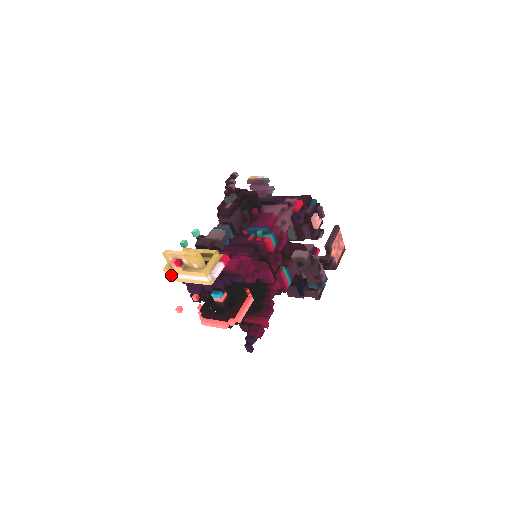
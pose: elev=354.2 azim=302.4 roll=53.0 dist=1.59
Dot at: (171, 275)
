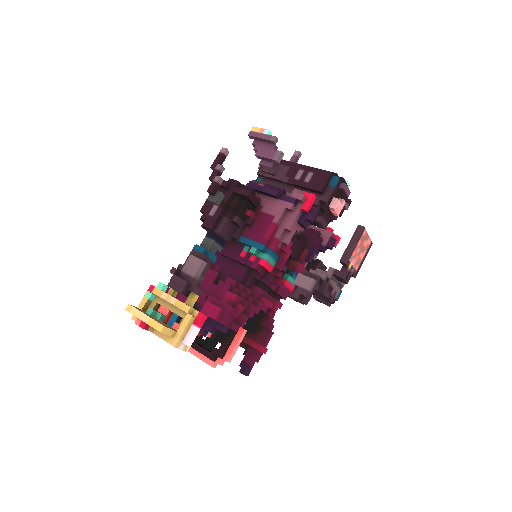
Dot at: occluded
